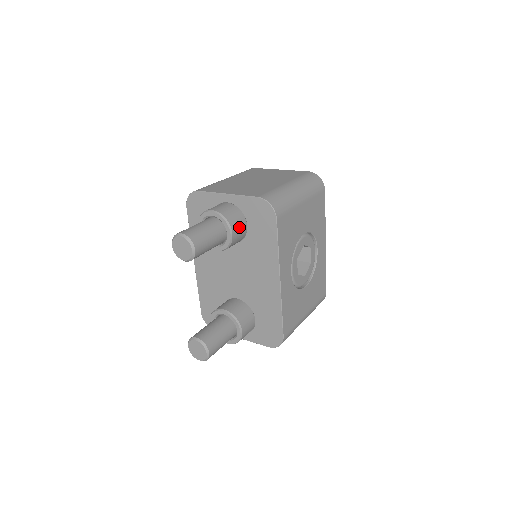
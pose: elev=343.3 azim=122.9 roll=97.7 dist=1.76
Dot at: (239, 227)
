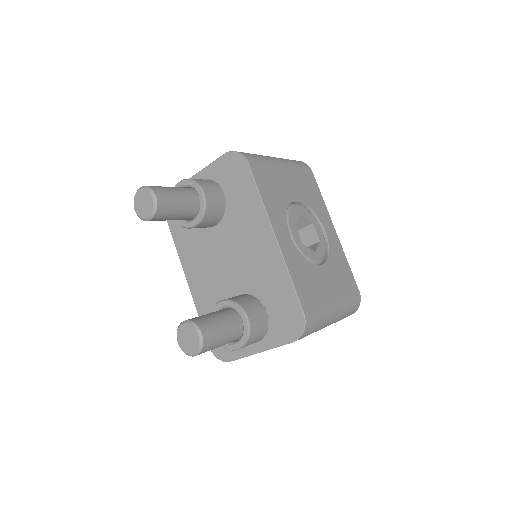
Dot at: (213, 191)
